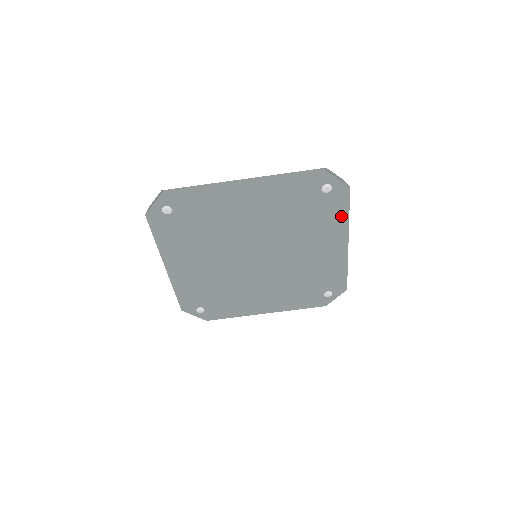
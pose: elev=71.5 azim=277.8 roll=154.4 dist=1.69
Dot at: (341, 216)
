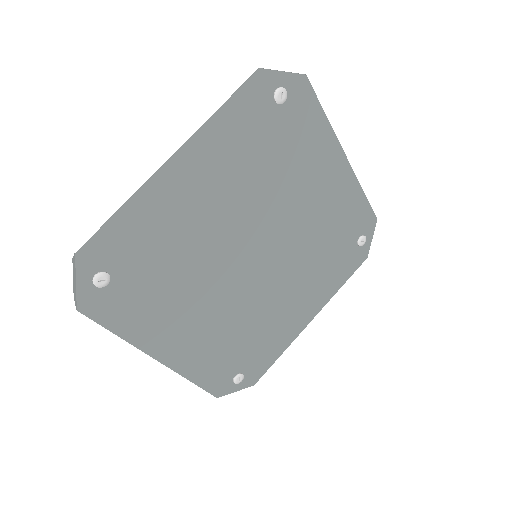
Dot at: (318, 125)
